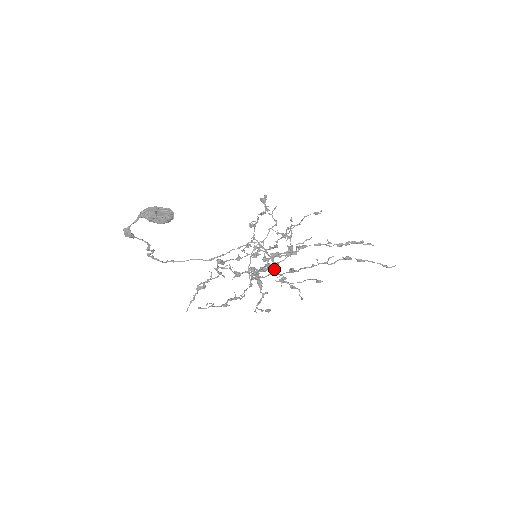
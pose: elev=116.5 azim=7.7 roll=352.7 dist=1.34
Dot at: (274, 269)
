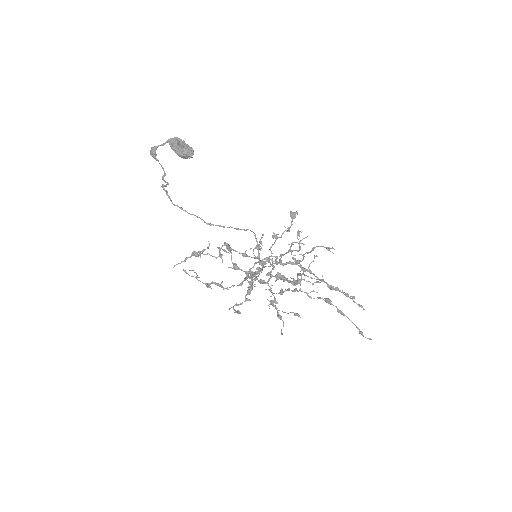
Dot at: (259, 271)
